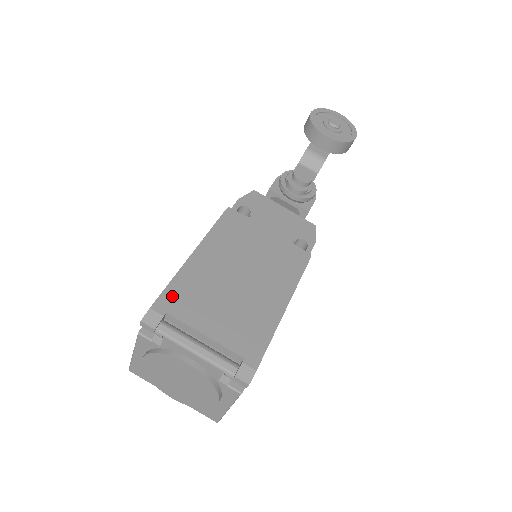
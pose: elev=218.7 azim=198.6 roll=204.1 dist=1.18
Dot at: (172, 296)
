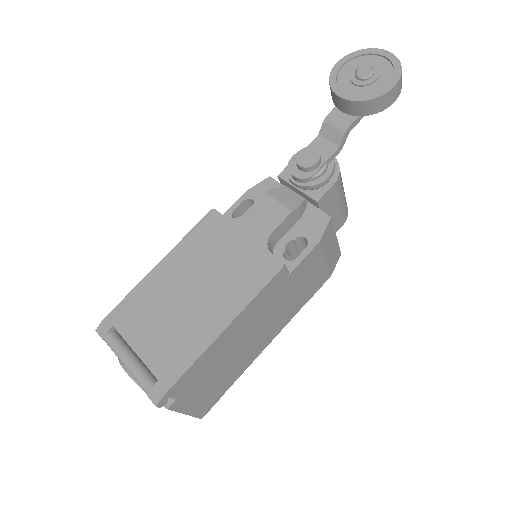
Dot at: (123, 309)
